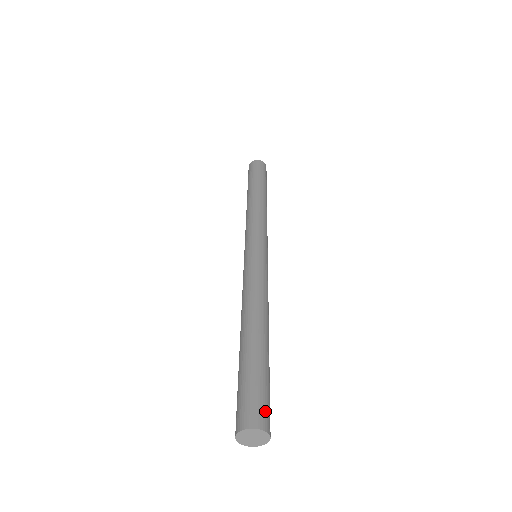
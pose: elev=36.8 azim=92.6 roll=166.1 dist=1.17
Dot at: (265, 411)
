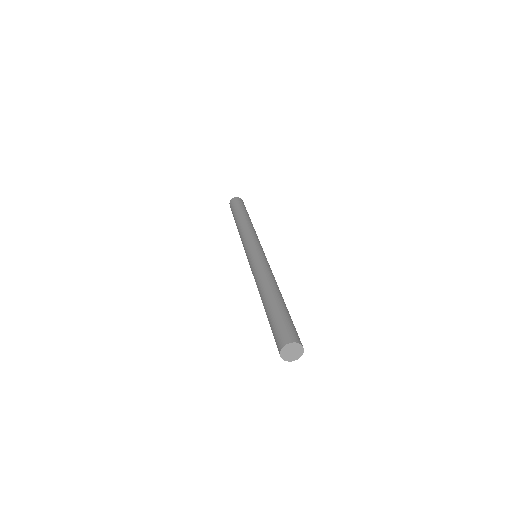
Dot at: (299, 338)
